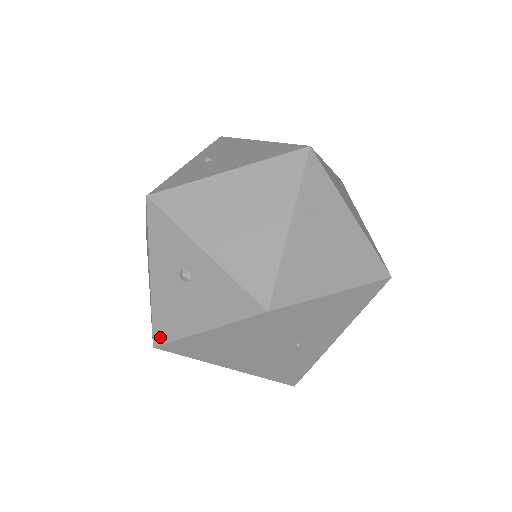
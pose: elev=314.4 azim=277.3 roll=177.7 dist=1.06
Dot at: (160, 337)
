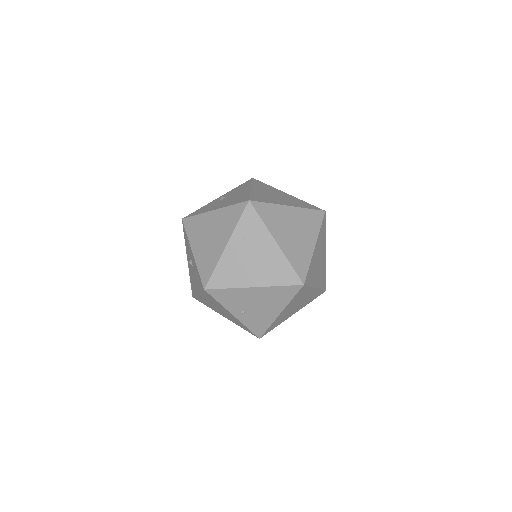
Dot at: occluded
